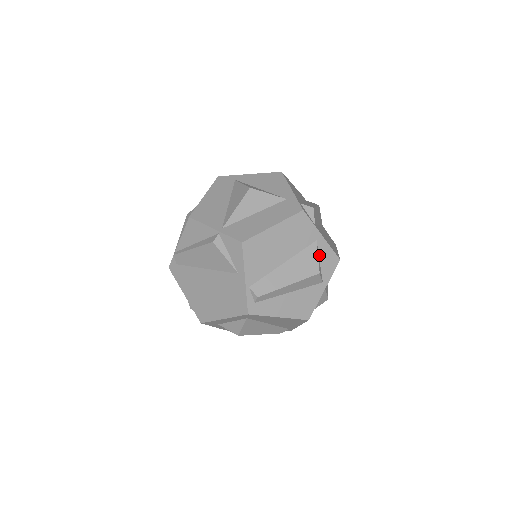
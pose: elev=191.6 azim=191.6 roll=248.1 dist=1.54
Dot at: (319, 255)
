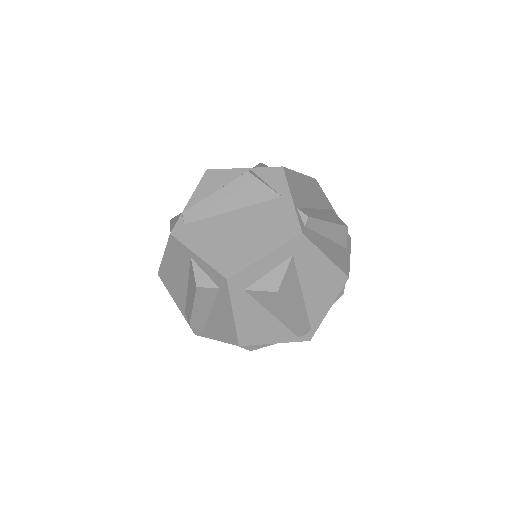
Dot at: occluded
